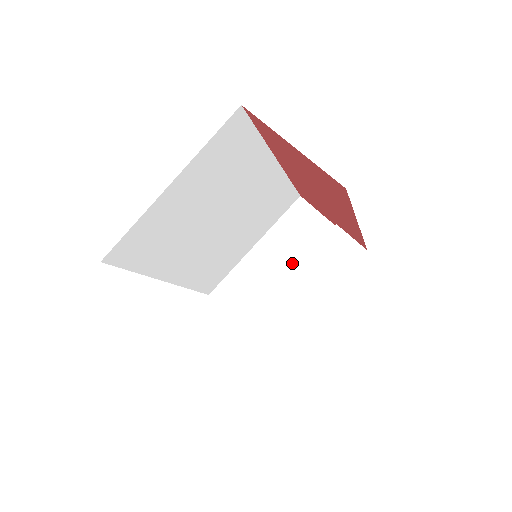
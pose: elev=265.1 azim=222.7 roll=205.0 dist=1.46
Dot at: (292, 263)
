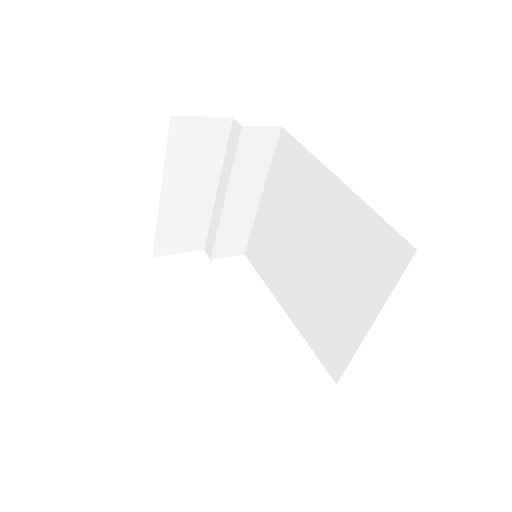
Dot at: (209, 178)
